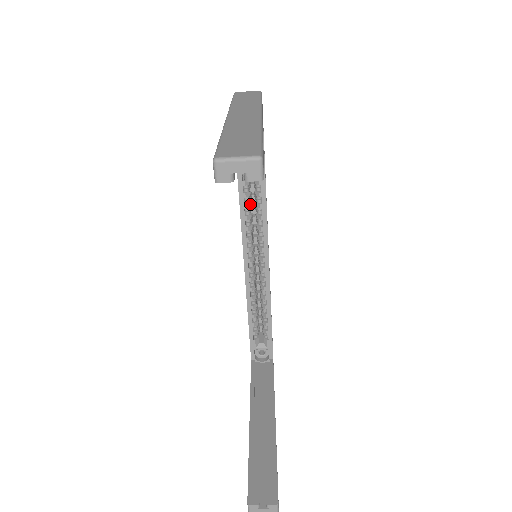
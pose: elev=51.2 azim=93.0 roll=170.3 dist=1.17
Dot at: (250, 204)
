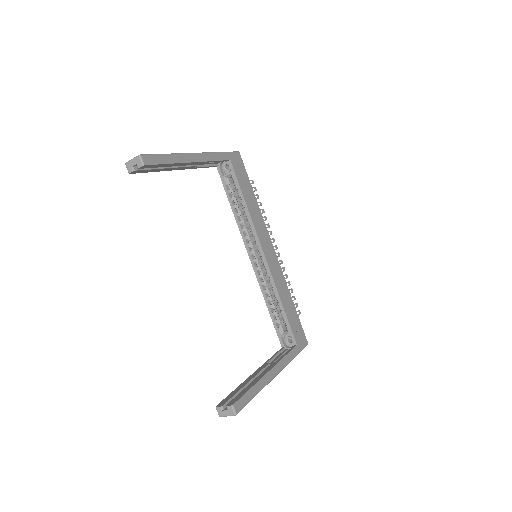
Dot at: (246, 221)
